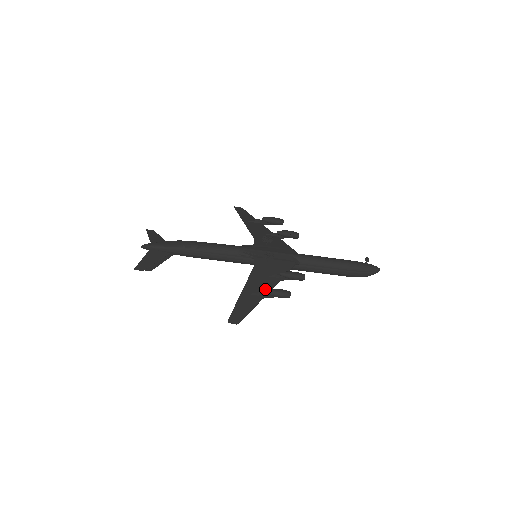
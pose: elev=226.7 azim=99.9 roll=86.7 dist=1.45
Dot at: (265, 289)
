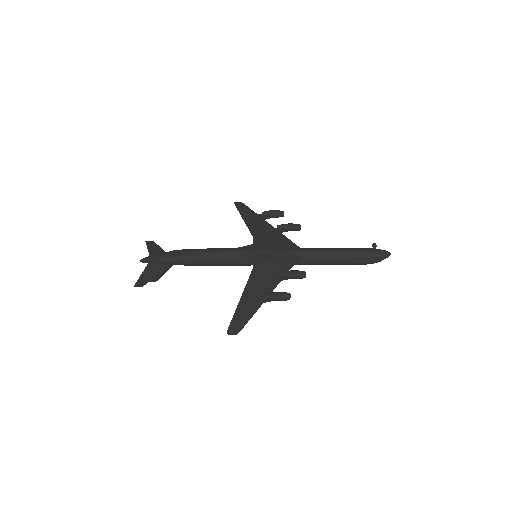
Dot at: occluded
